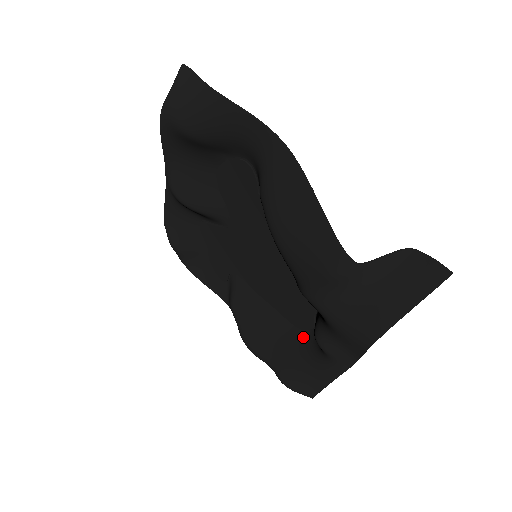
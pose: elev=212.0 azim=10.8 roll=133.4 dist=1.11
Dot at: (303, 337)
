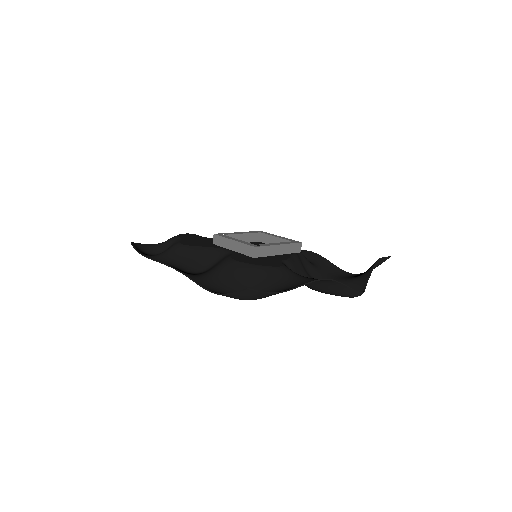
Dot at: occluded
